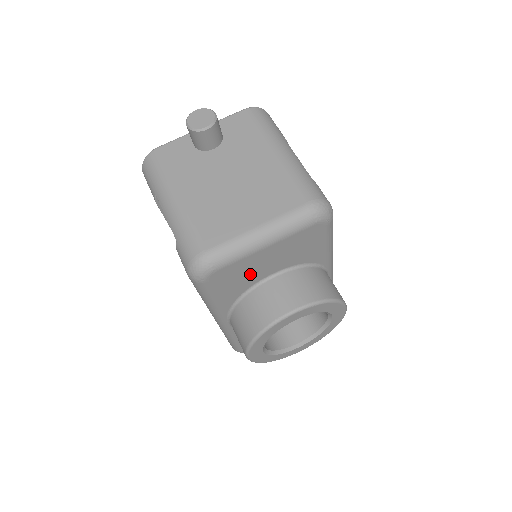
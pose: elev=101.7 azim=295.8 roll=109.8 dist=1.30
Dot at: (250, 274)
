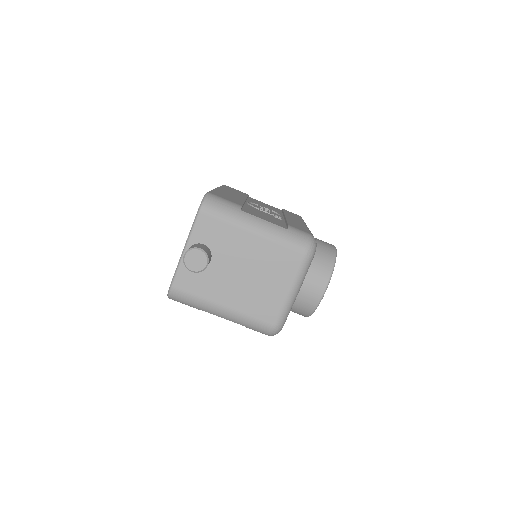
Dot at: occluded
